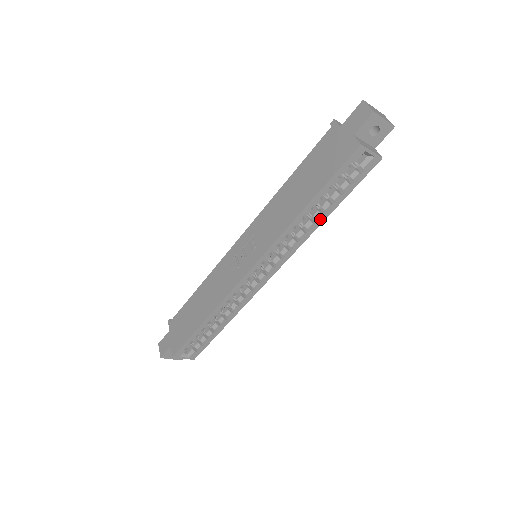
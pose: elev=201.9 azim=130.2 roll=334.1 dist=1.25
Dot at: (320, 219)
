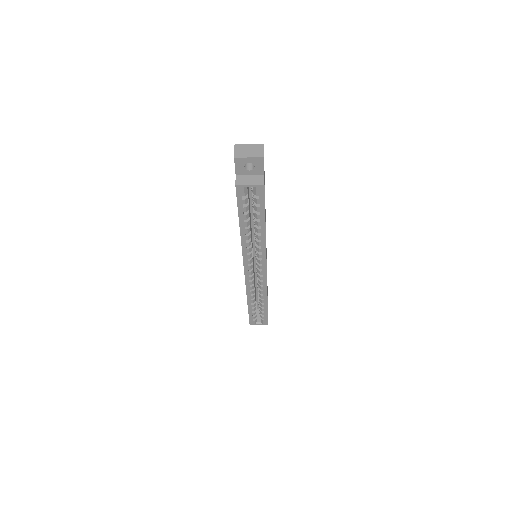
Dot at: (261, 232)
